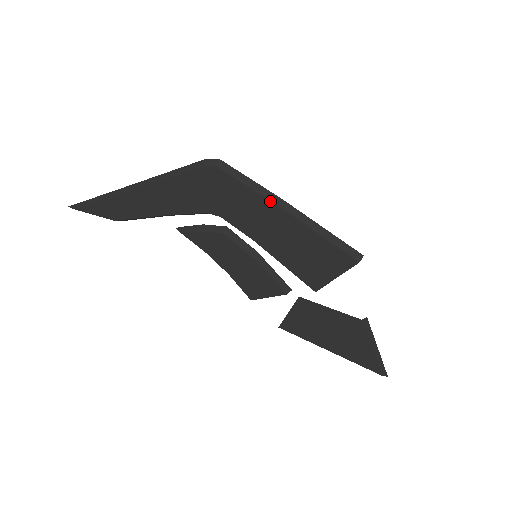
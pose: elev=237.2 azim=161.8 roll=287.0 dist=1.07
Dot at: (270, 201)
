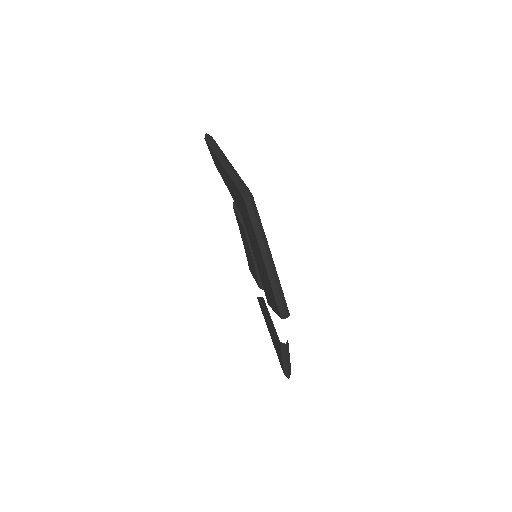
Dot at: (258, 244)
